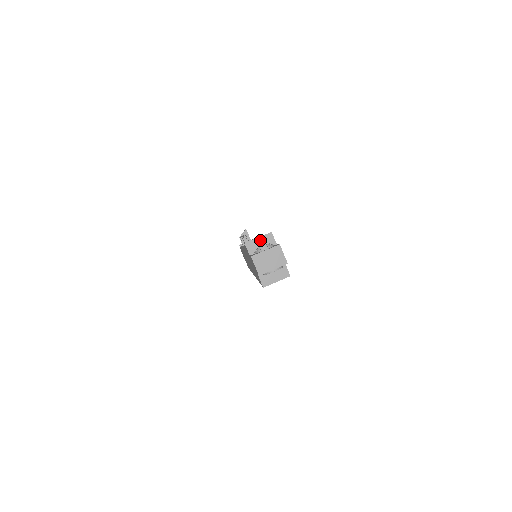
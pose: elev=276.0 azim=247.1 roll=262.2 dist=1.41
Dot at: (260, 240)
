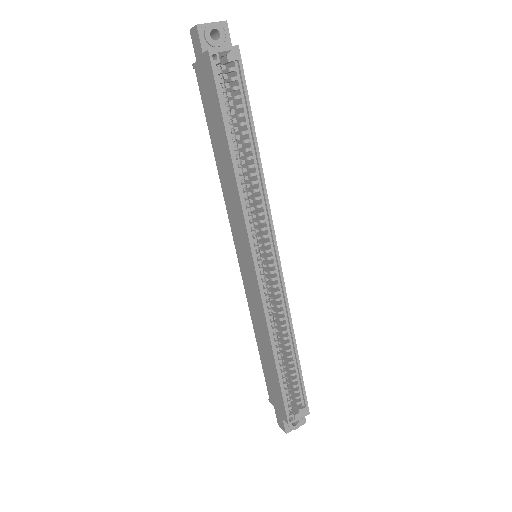
Dot at: occluded
